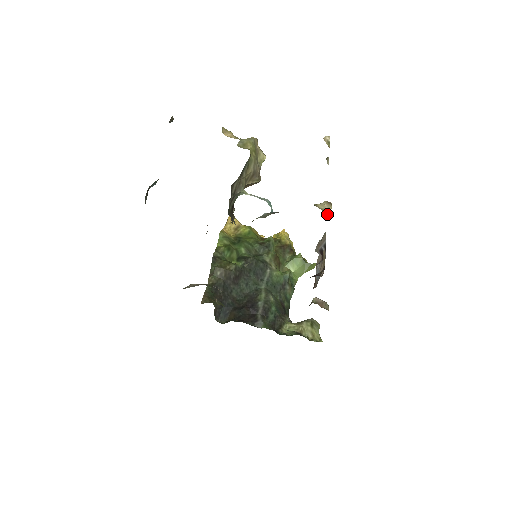
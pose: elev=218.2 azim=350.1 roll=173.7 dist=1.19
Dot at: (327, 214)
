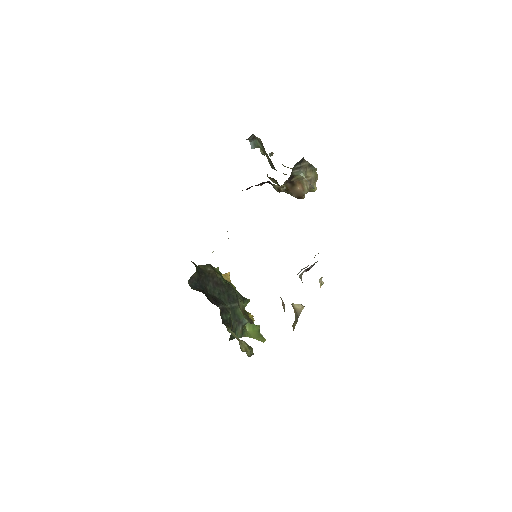
Dot at: (297, 313)
